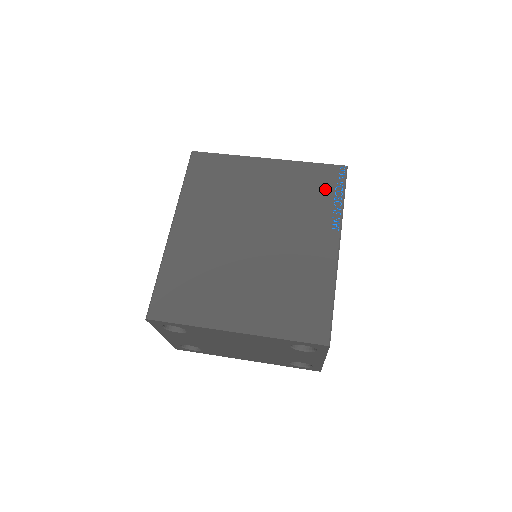
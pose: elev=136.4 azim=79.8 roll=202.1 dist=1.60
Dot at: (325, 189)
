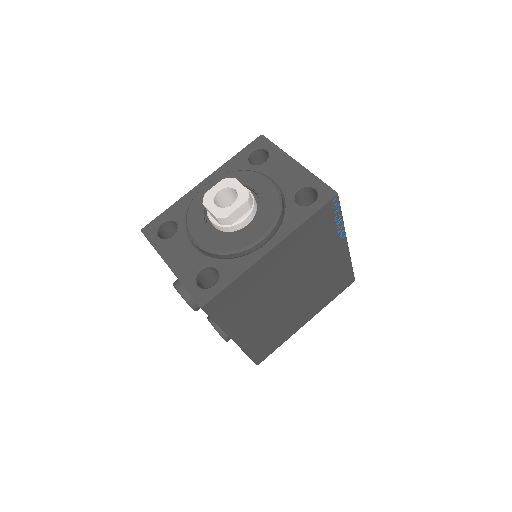
Dot at: (327, 225)
